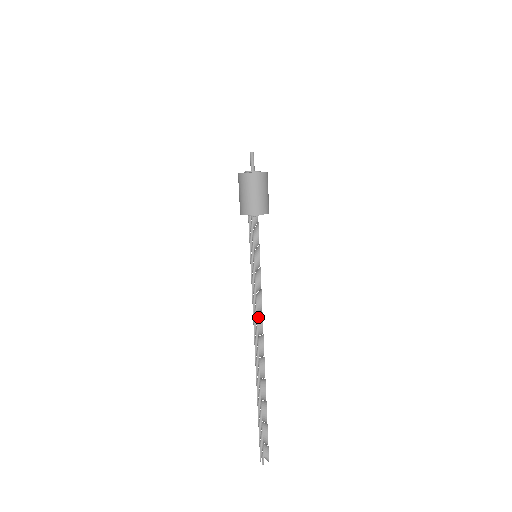
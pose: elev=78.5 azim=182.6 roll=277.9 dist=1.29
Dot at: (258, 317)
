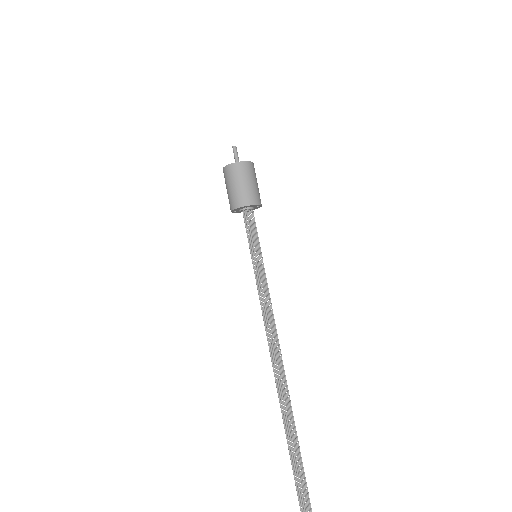
Dot at: (271, 328)
